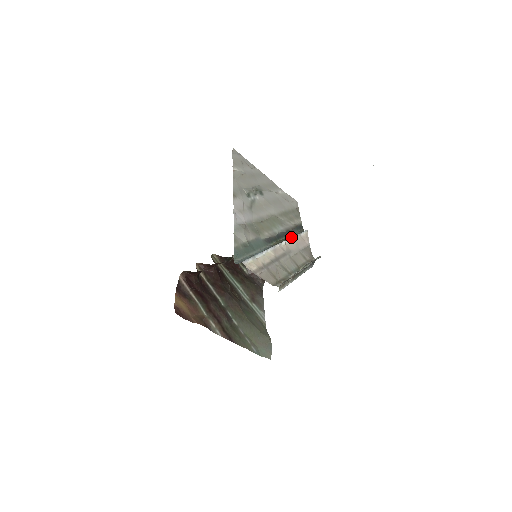
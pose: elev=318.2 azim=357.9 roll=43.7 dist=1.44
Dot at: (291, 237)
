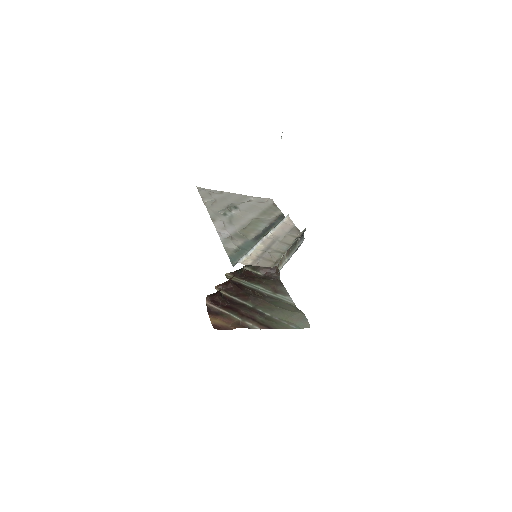
Dot at: (275, 227)
